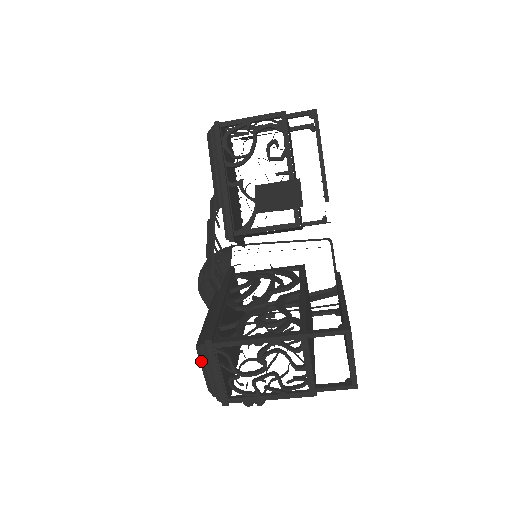
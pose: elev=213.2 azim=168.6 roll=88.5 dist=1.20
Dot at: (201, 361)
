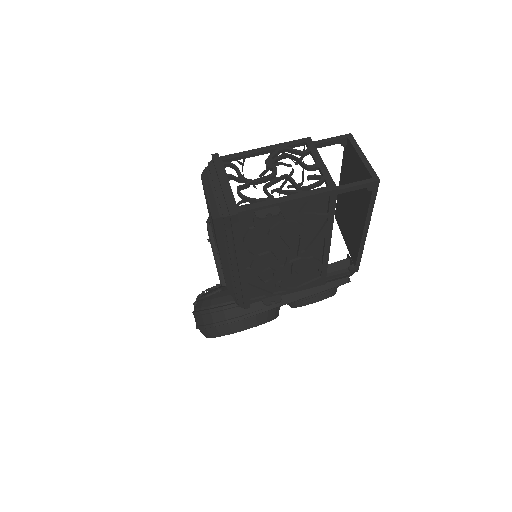
Dot at: (206, 186)
